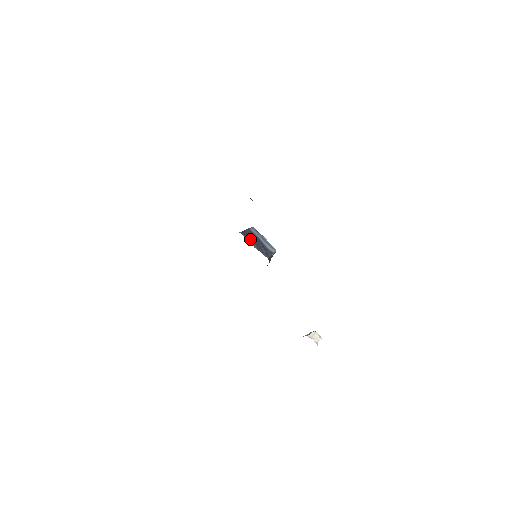
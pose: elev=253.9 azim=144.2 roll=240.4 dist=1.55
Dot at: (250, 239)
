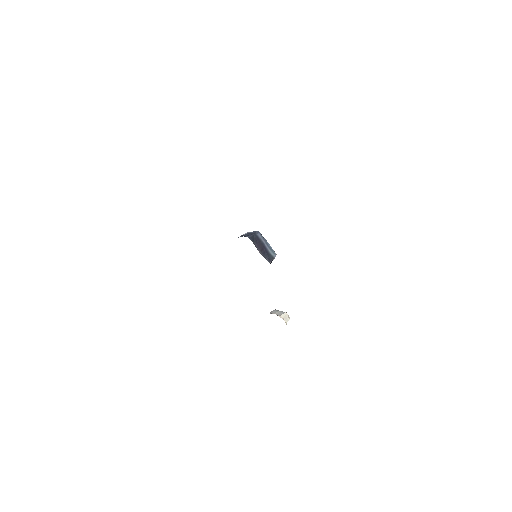
Dot at: (256, 244)
